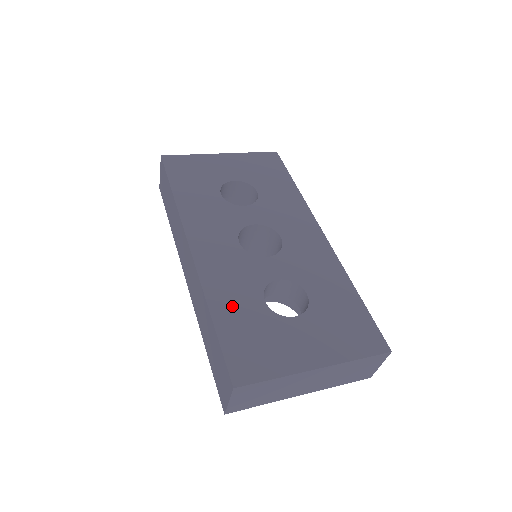
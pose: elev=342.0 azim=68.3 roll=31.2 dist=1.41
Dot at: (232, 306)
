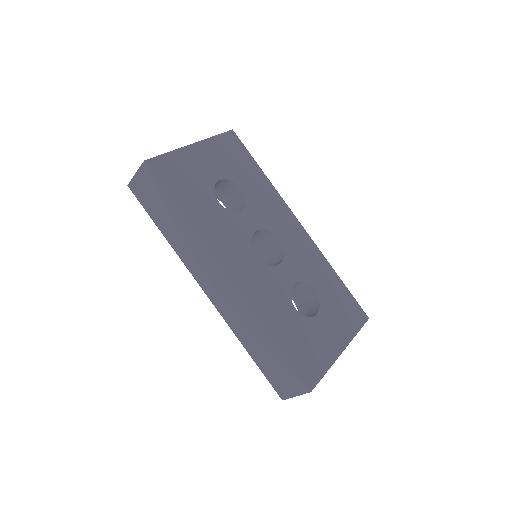
Dot at: (280, 323)
